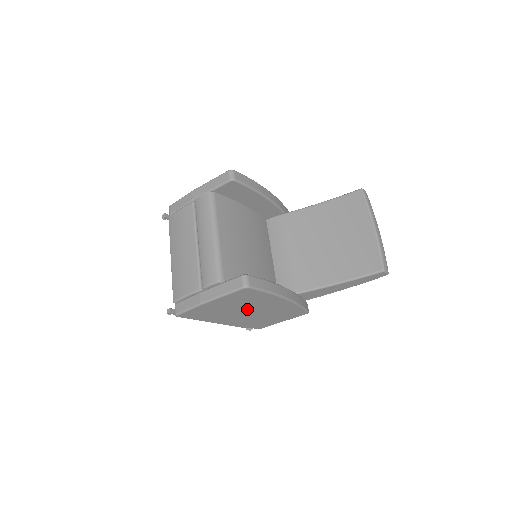
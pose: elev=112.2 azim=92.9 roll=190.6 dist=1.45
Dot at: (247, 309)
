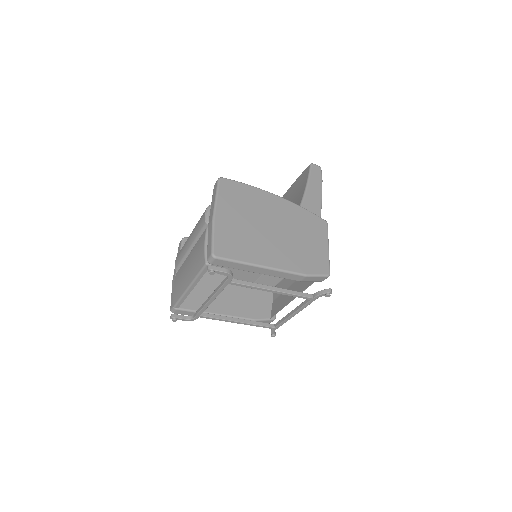
Dot at: (264, 223)
